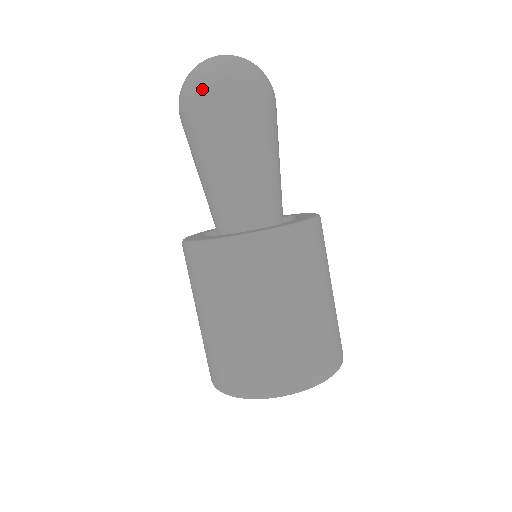
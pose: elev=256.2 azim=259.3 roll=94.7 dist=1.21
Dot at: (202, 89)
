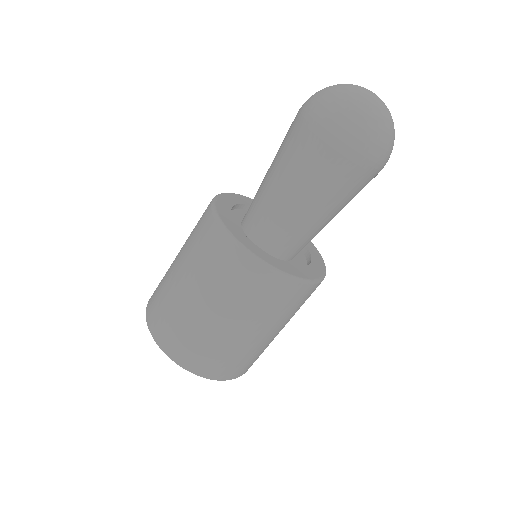
Dot at: (353, 135)
